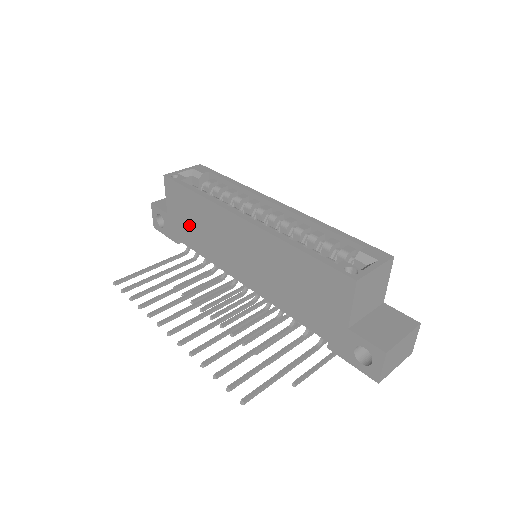
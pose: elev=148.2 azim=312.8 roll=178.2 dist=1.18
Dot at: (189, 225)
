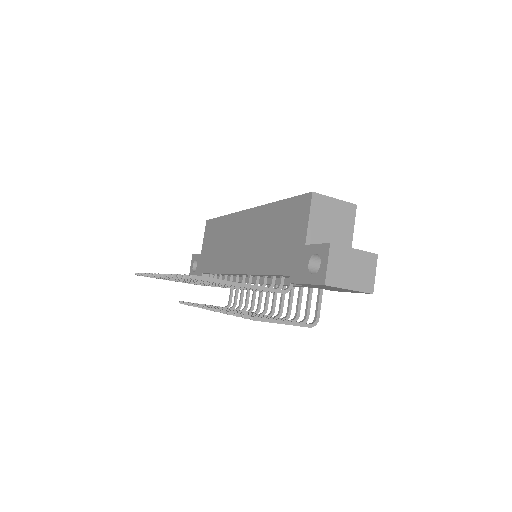
Dot at: (213, 250)
